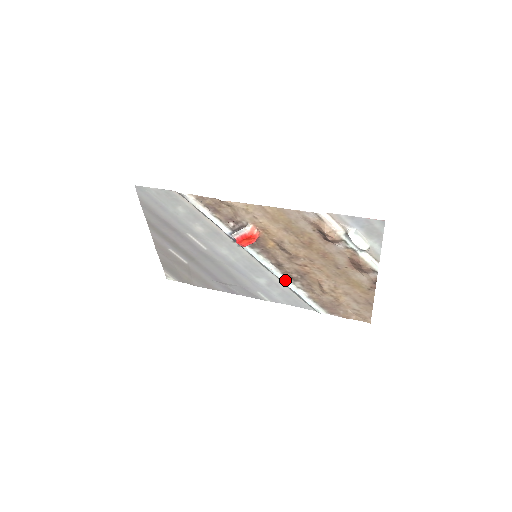
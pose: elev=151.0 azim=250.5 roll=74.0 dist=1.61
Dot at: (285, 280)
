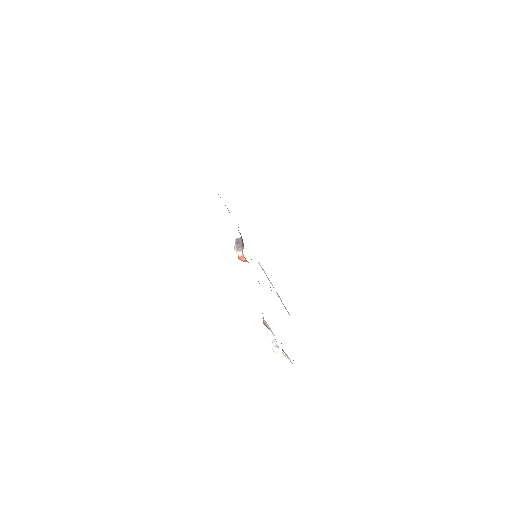
Dot at: (270, 282)
